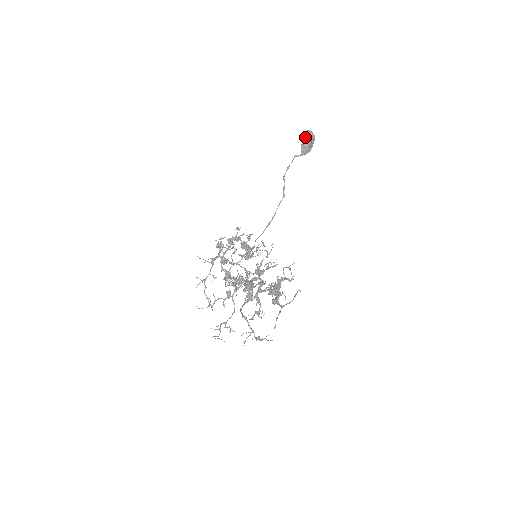
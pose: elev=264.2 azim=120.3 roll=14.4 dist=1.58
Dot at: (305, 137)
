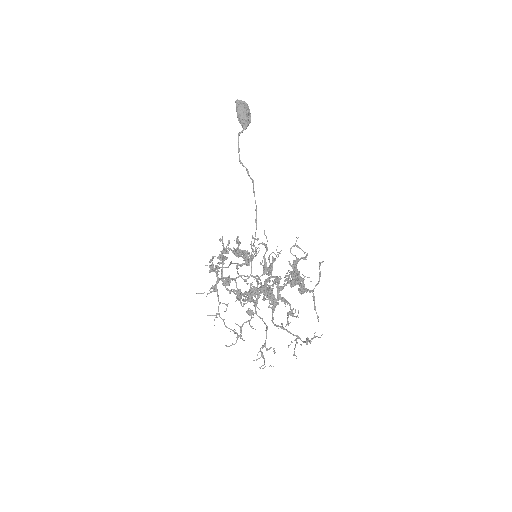
Dot at: (237, 109)
